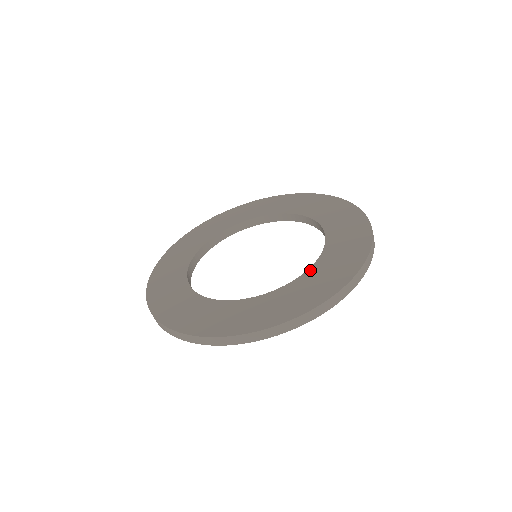
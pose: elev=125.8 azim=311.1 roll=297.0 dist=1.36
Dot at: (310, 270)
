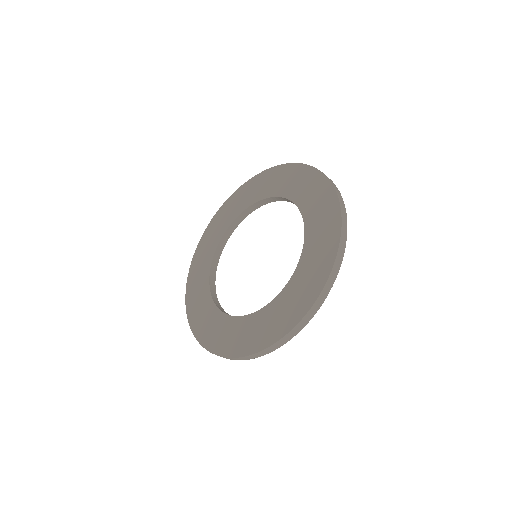
Dot at: (306, 221)
